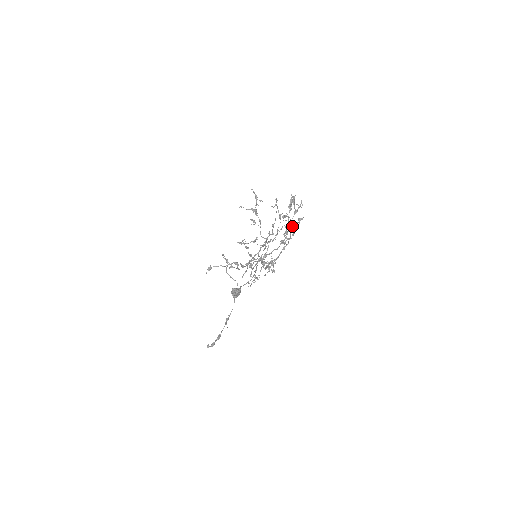
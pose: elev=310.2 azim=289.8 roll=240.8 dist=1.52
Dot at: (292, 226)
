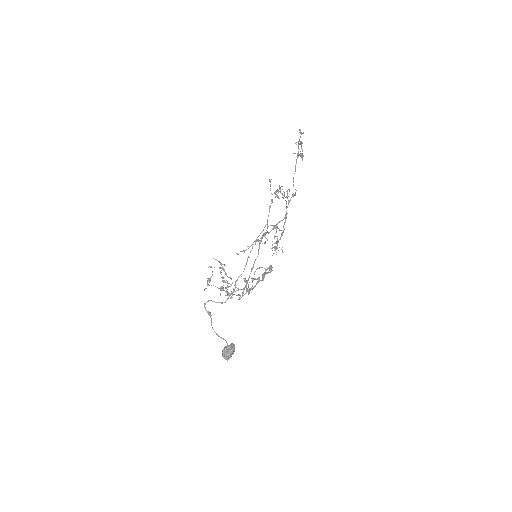
Dot at: occluded
